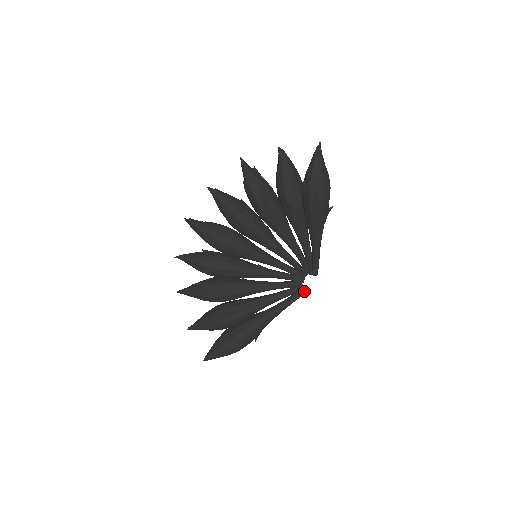
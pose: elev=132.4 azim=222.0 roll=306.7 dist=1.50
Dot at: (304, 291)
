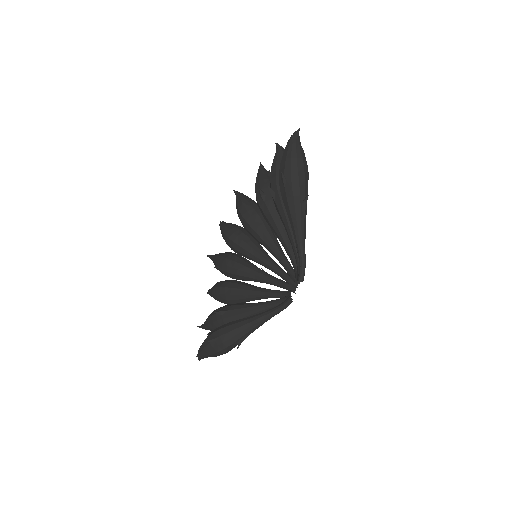
Dot at: (288, 299)
